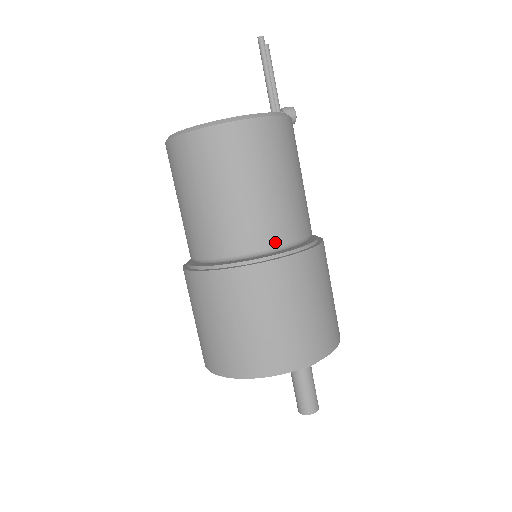
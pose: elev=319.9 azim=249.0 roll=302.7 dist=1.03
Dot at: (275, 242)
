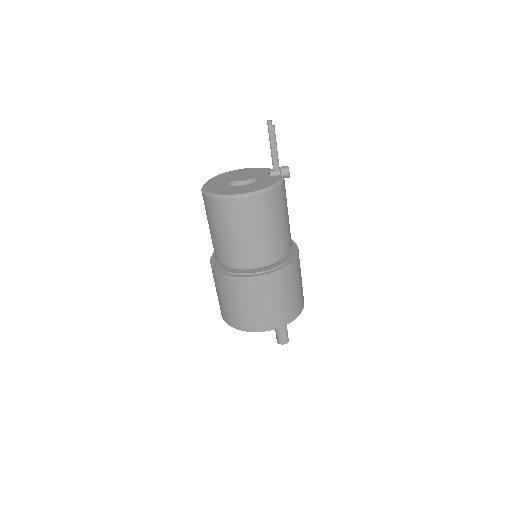
Dot at: (259, 264)
